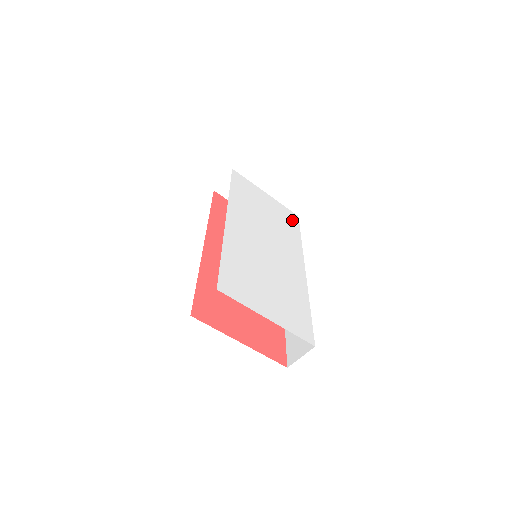
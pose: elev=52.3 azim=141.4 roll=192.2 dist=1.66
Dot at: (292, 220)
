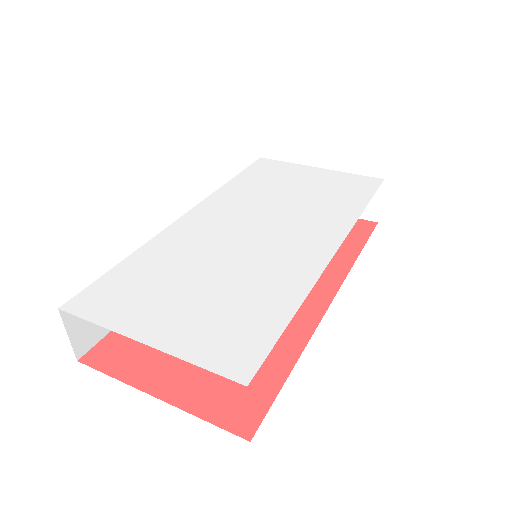
Dot at: (360, 188)
